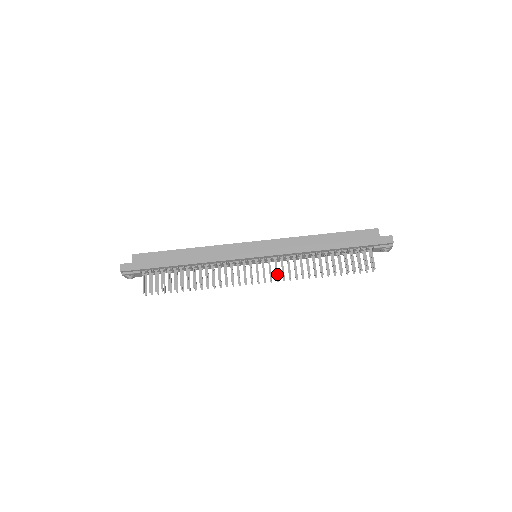
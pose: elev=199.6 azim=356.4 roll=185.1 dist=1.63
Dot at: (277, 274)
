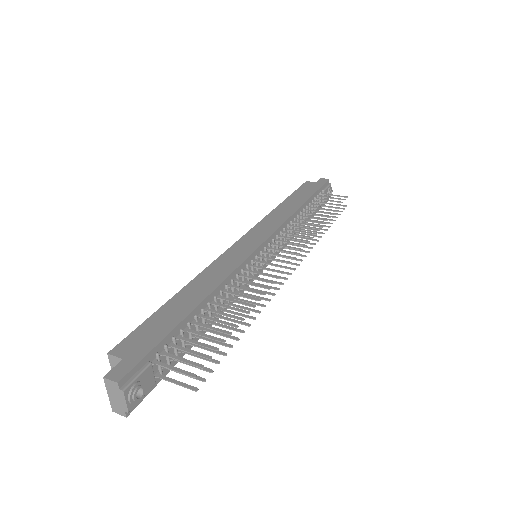
Dot at: (299, 244)
